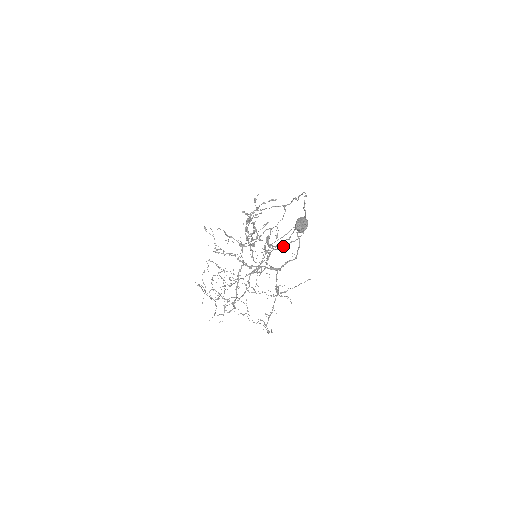
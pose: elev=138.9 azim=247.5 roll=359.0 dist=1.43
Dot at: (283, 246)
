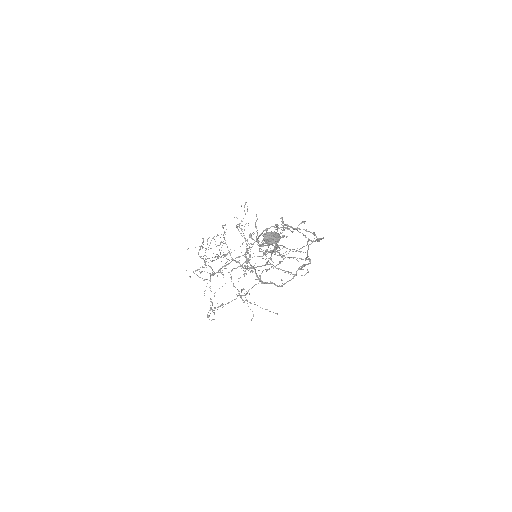
Dot at: occluded
